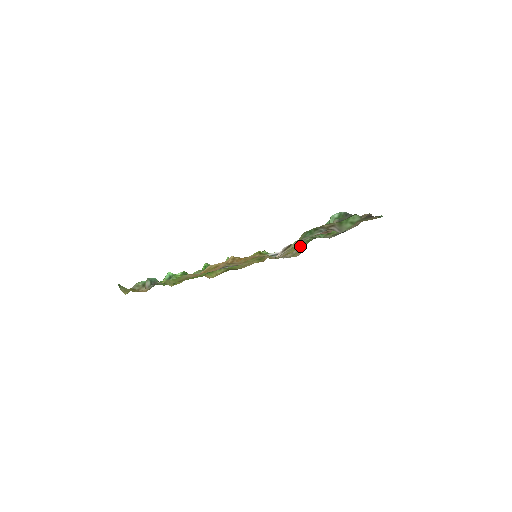
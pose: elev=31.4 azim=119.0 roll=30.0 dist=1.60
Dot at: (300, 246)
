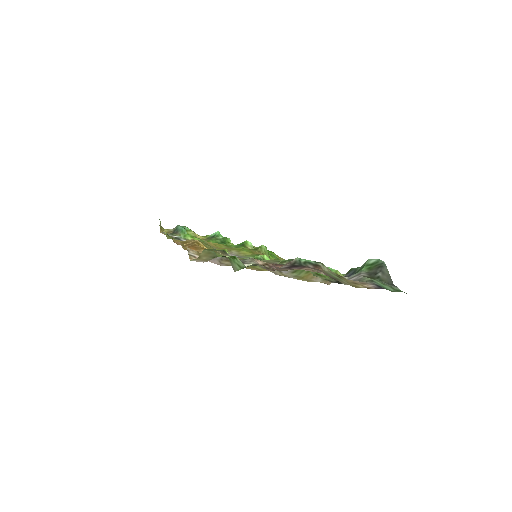
Dot at: (293, 271)
